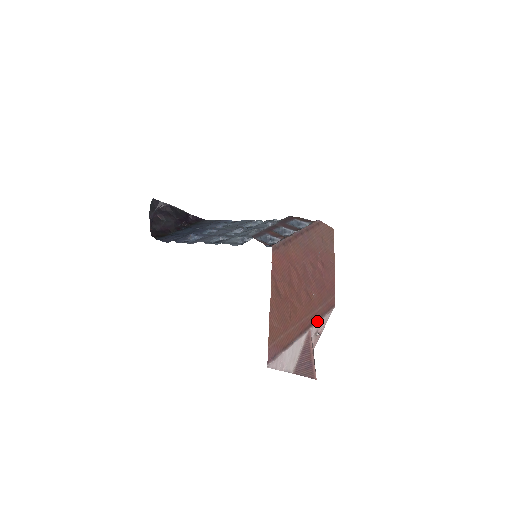
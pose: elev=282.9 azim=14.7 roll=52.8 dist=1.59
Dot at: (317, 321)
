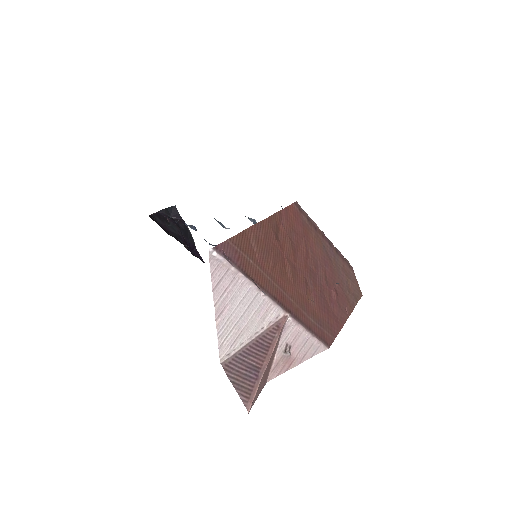
Dot at: (301, 323)
